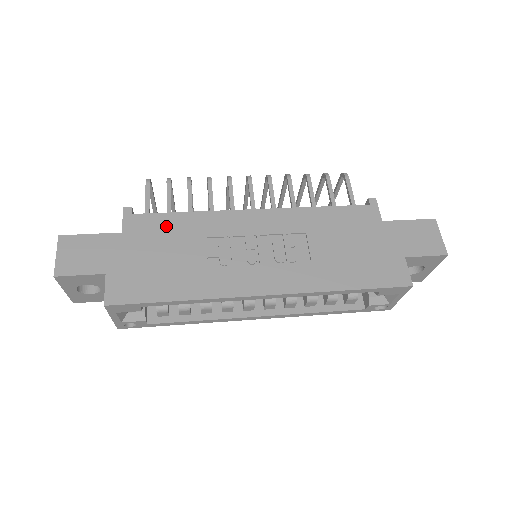
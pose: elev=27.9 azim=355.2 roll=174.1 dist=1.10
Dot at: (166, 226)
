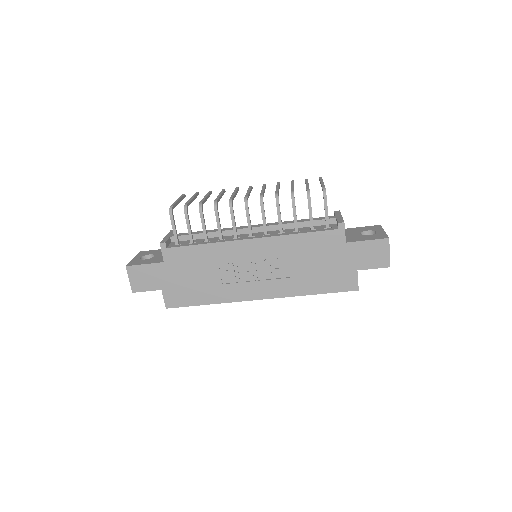
Dot at: (191, 256)
